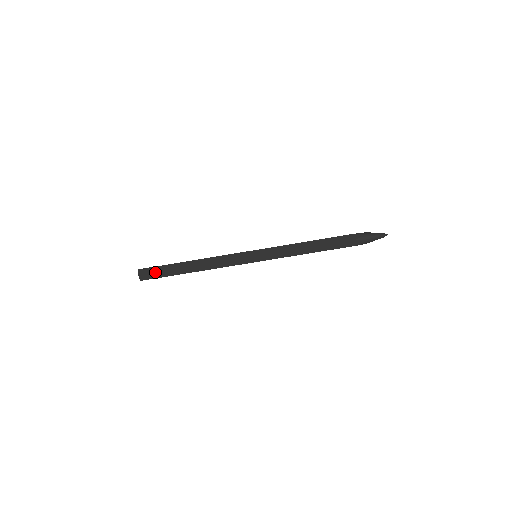
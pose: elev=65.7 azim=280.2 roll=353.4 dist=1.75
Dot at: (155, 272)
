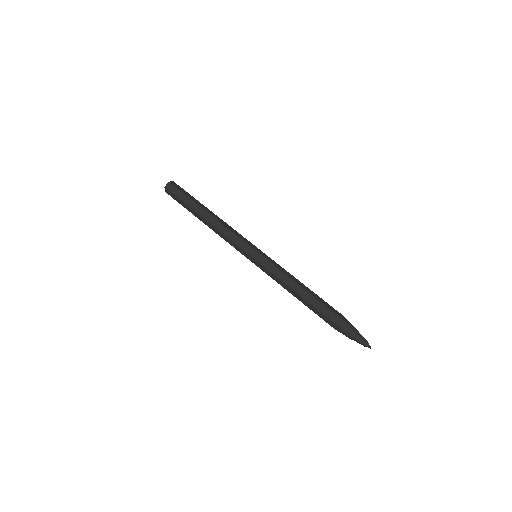
Dot at: (181, 191)
